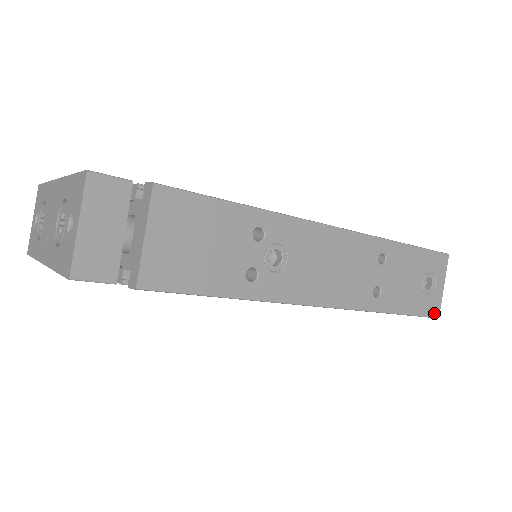
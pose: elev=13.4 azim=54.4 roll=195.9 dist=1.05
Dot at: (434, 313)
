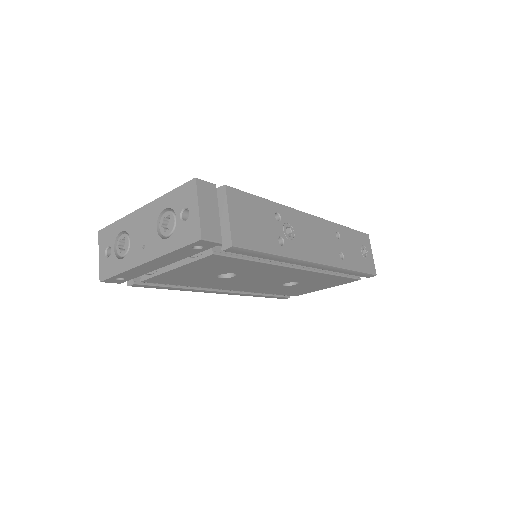
Dot at: (373, 272)
